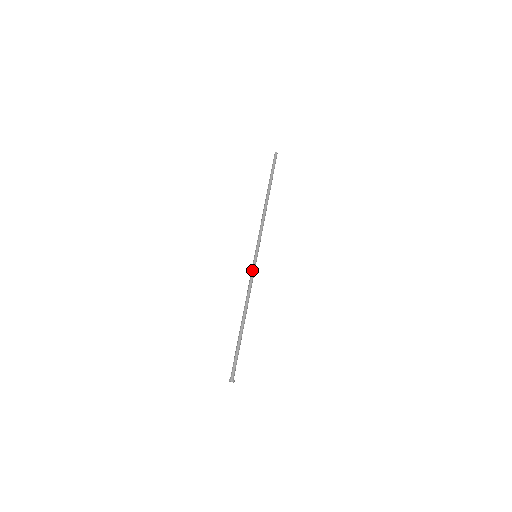
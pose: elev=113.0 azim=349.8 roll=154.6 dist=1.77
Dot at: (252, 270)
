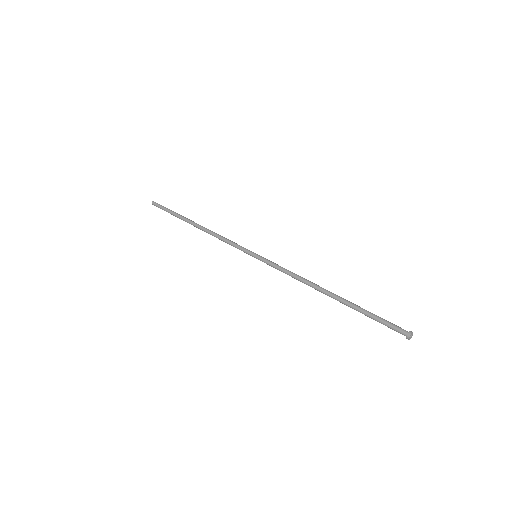
Dot at: (271, 266)
